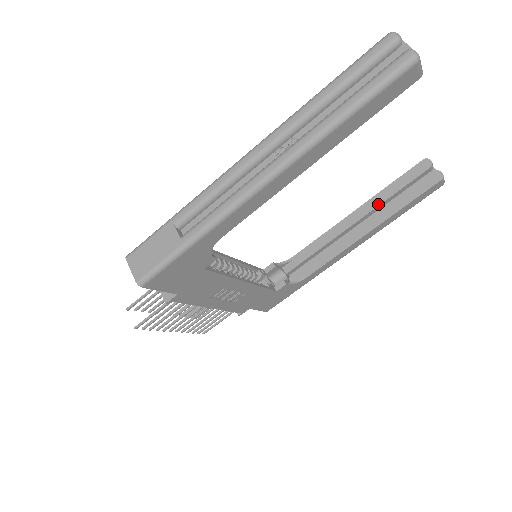
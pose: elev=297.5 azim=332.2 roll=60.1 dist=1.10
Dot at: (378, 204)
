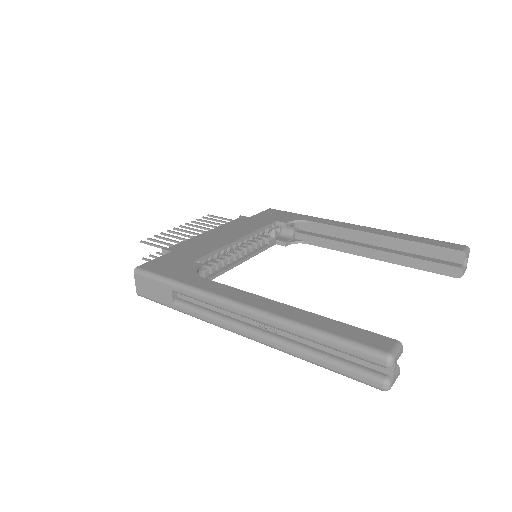
Dot at: (397, 247)
